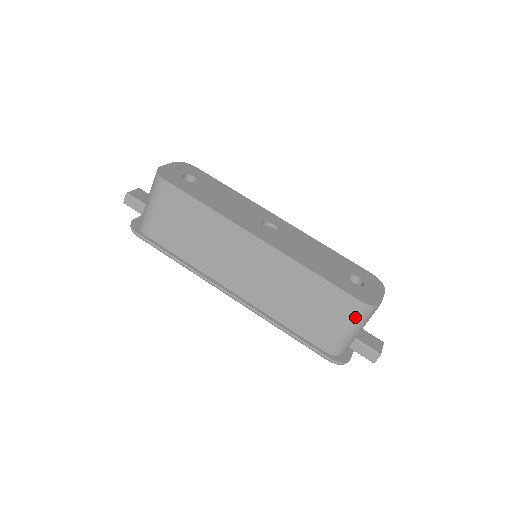
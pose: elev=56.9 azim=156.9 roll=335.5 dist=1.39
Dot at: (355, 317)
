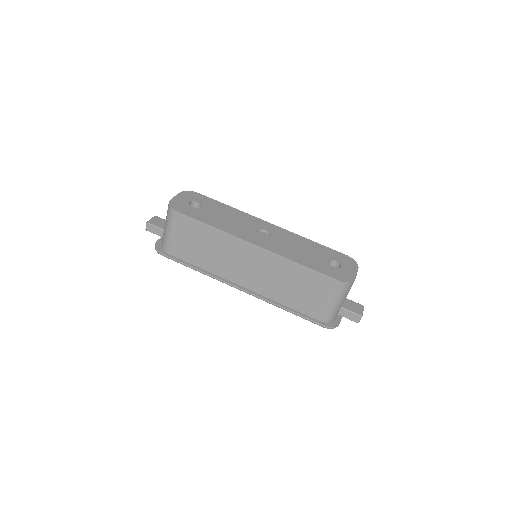
Dot at: (337, 293)
